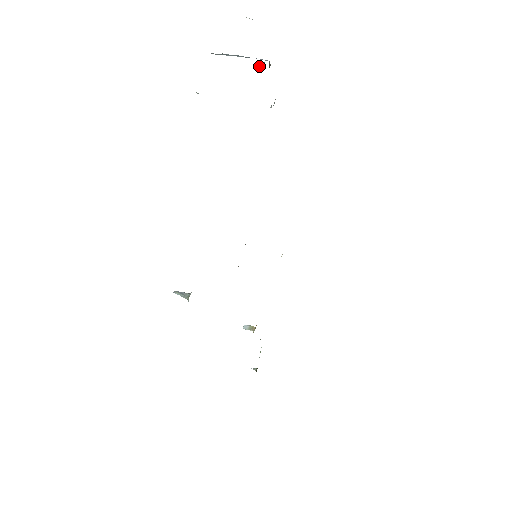
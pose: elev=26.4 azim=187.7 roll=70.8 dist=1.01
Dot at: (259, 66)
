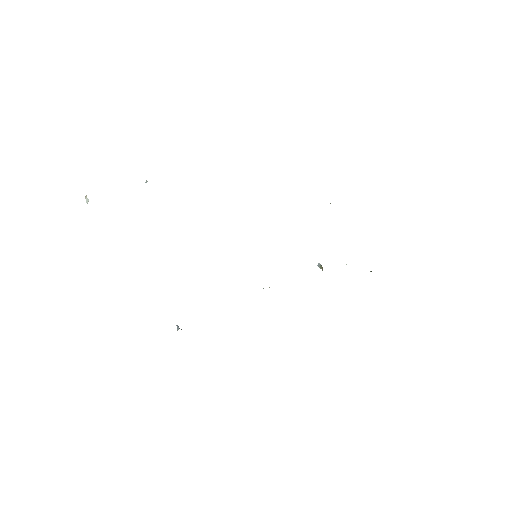
Dot at: occluded
